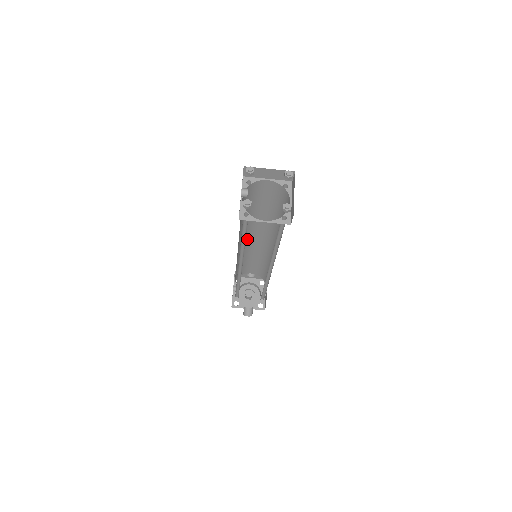
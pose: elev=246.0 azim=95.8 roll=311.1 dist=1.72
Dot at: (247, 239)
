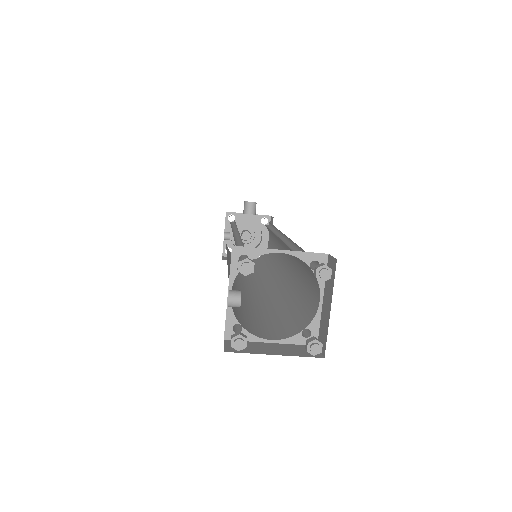
Dot at: occluded
